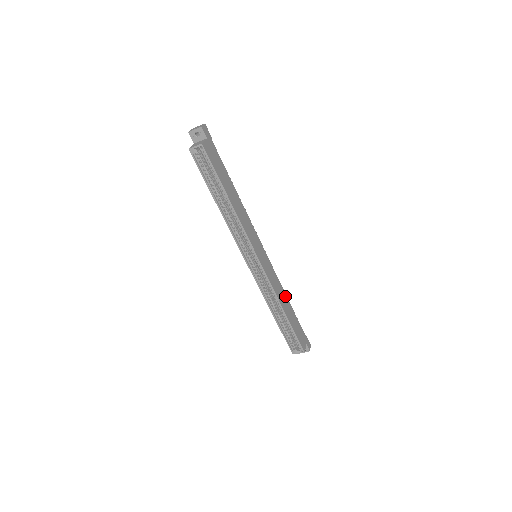
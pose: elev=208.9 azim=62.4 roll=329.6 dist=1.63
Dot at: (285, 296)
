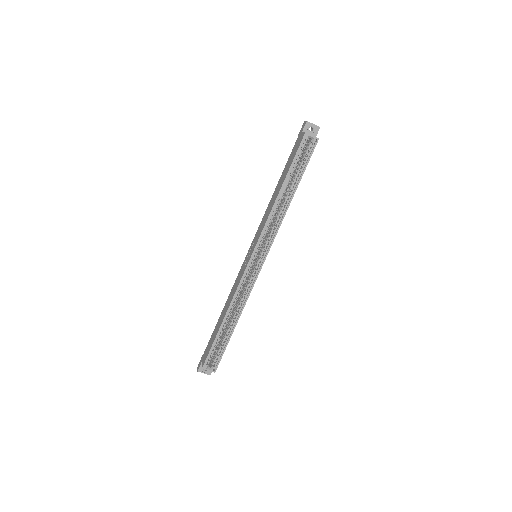
Dot at: occluded
